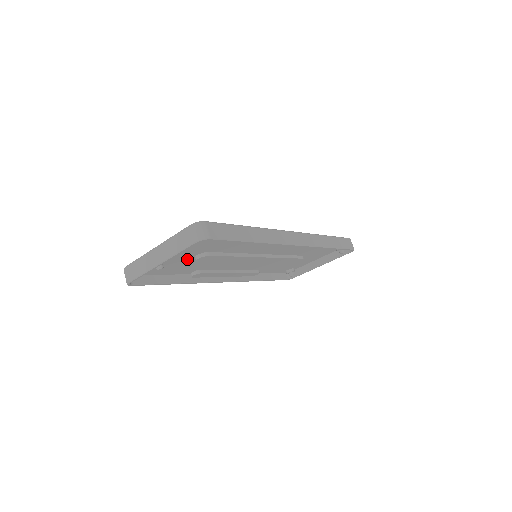
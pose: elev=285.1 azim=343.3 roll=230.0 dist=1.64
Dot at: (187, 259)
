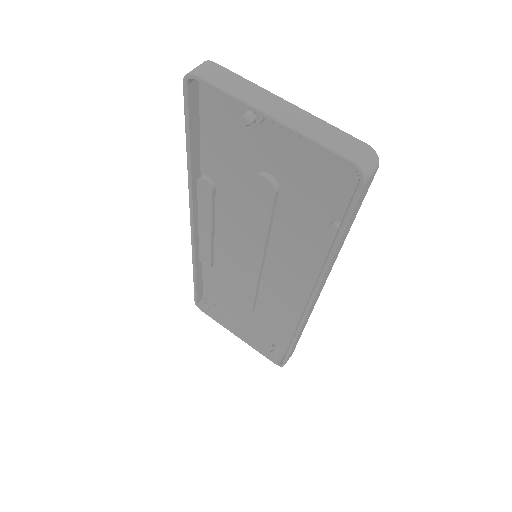
Dot at: (254, 160)
